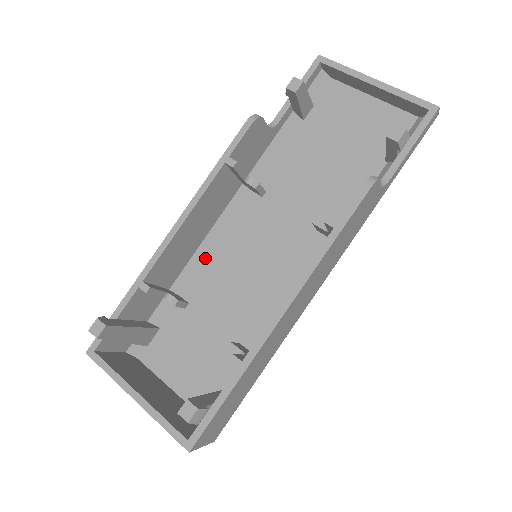
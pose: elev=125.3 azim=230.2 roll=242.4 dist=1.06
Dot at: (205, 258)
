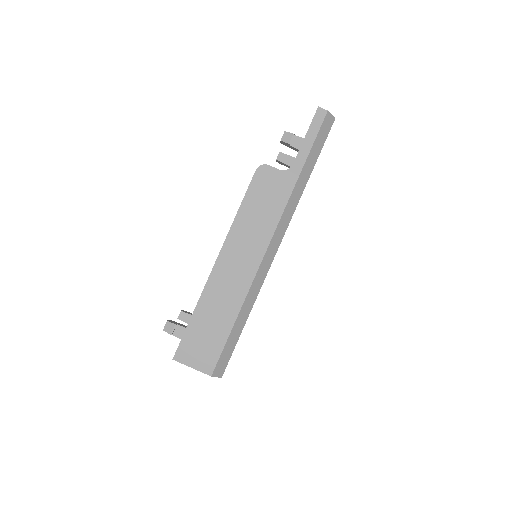
Dot at: occluded
